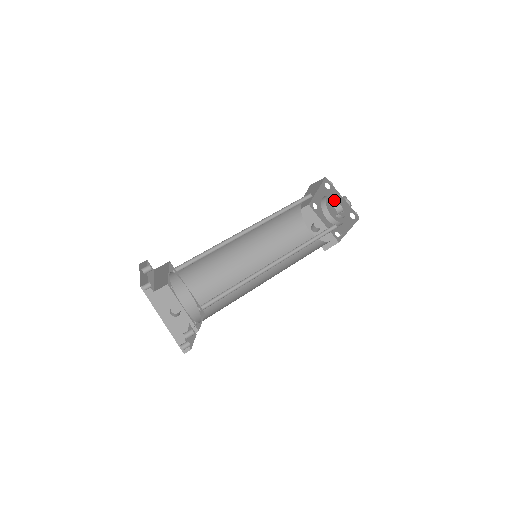
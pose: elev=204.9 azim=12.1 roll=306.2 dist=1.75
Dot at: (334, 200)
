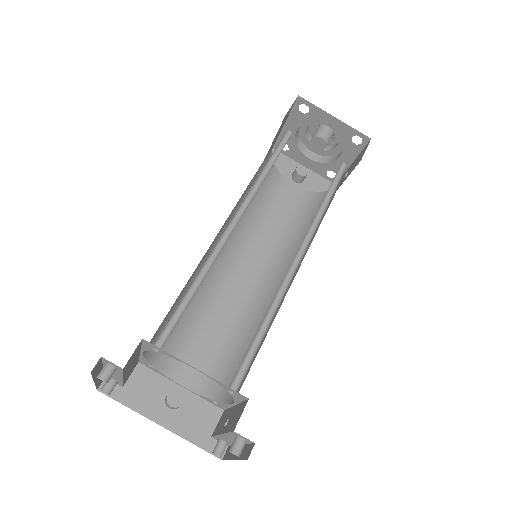
Dot at: (311, 128)
